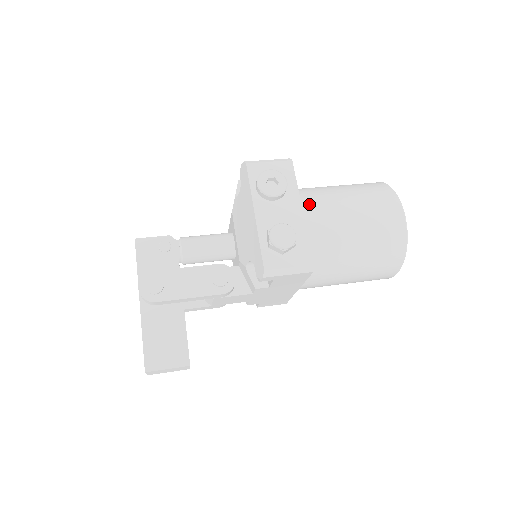
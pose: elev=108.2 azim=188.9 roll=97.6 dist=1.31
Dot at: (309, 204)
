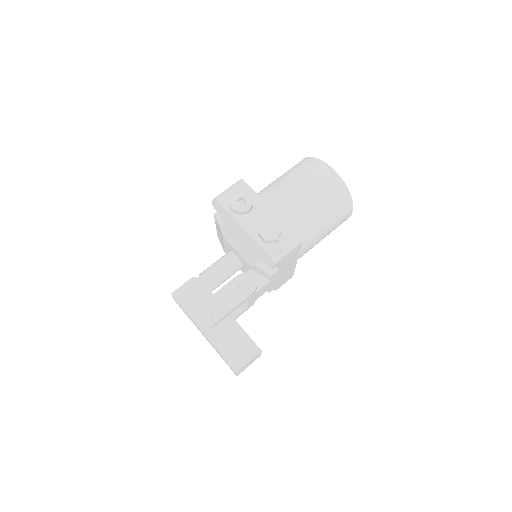
Dot at: (270, 201)
